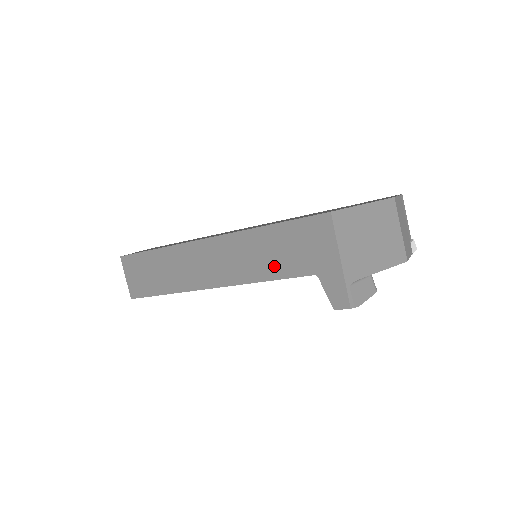
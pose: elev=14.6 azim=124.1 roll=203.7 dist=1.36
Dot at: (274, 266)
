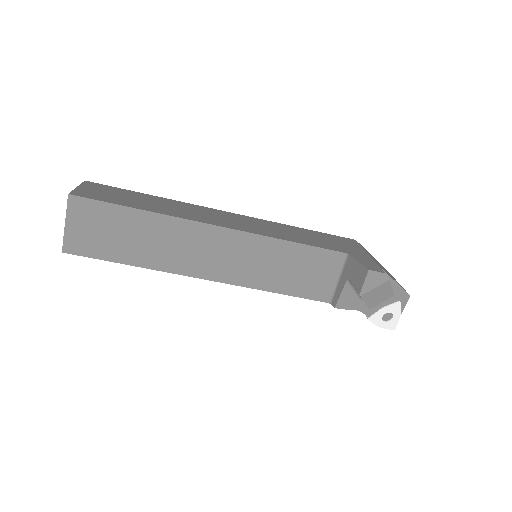
Dot at: (302, 239)
